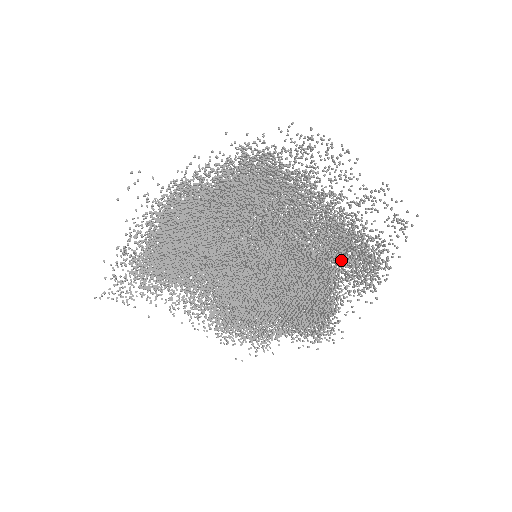
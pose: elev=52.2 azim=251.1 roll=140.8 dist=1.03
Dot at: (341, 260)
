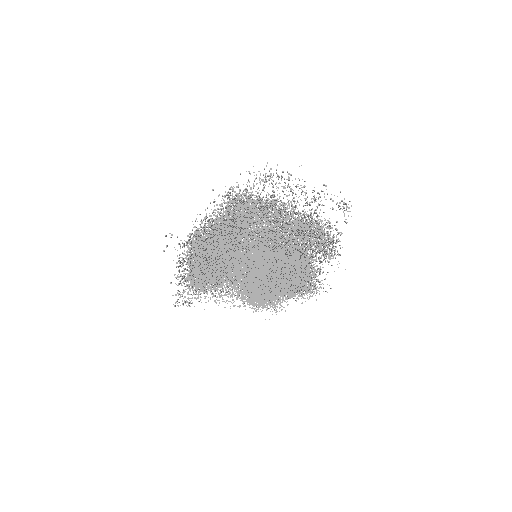
Dot at: occluded
